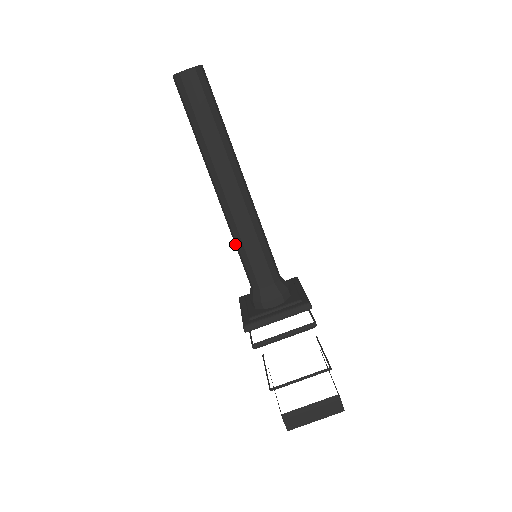
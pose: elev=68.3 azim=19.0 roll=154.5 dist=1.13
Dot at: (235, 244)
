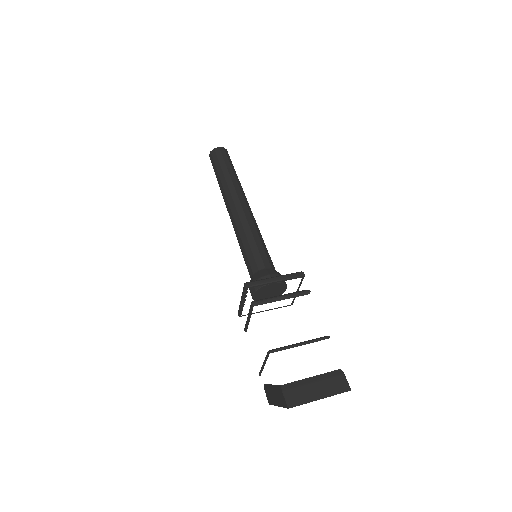
Dot at: (240, 245)
